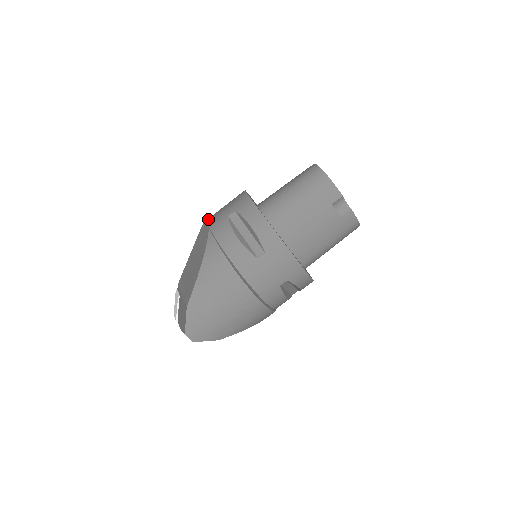
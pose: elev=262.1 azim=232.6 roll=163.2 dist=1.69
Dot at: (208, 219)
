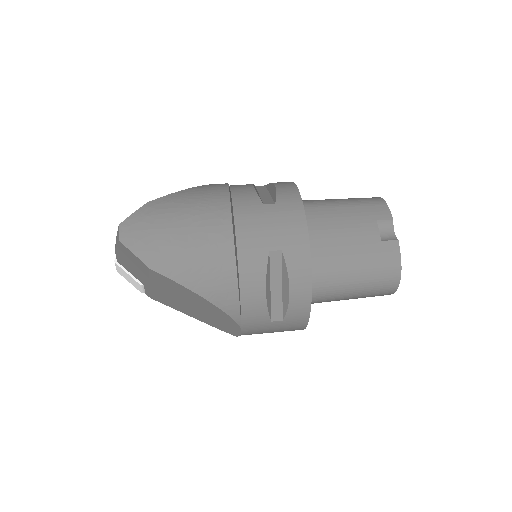
Dot at: occluded
